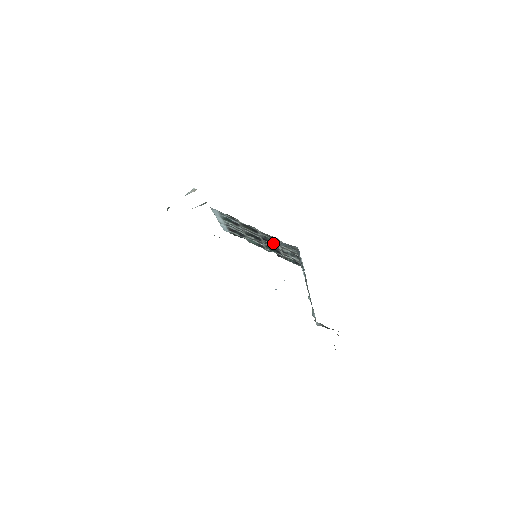
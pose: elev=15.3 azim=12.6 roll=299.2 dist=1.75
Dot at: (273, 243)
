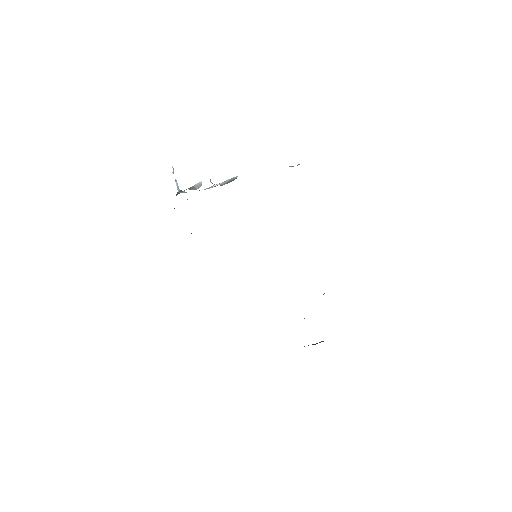
Dot at: occluded
